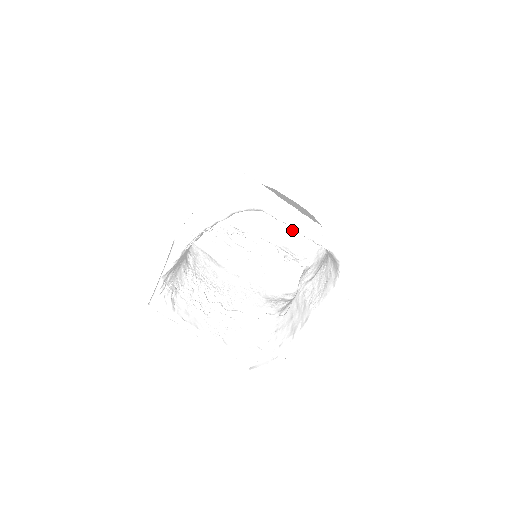
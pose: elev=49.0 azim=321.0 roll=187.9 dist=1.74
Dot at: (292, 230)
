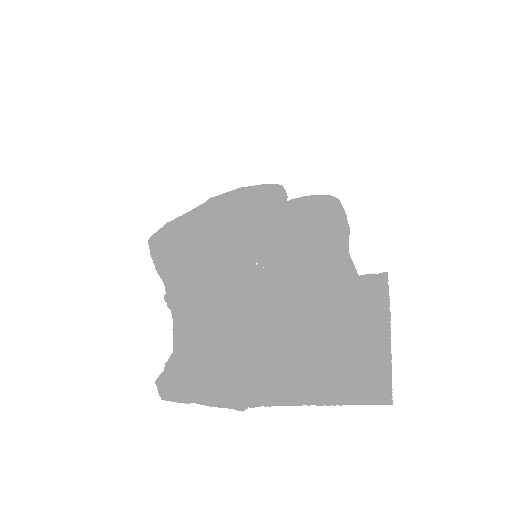
Dot at: (302, 207)
